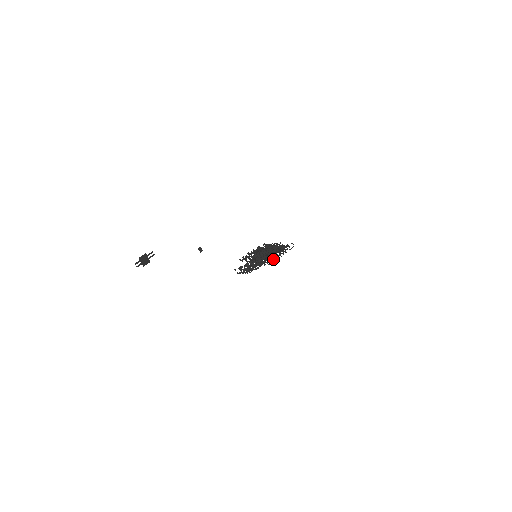
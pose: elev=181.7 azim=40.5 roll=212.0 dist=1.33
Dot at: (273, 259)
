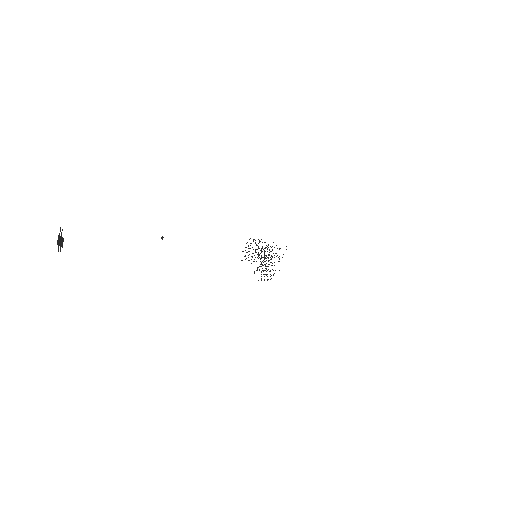
Dot at: occluded
